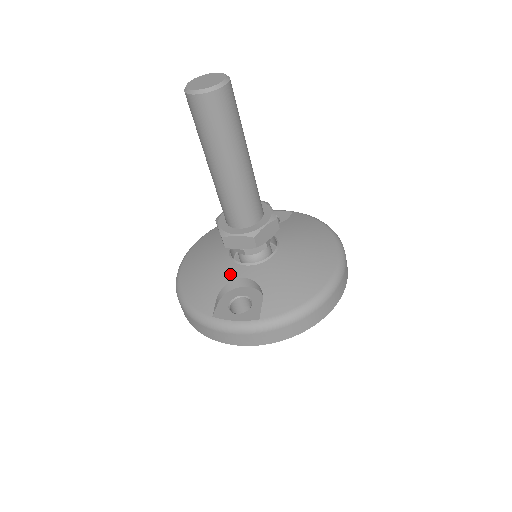
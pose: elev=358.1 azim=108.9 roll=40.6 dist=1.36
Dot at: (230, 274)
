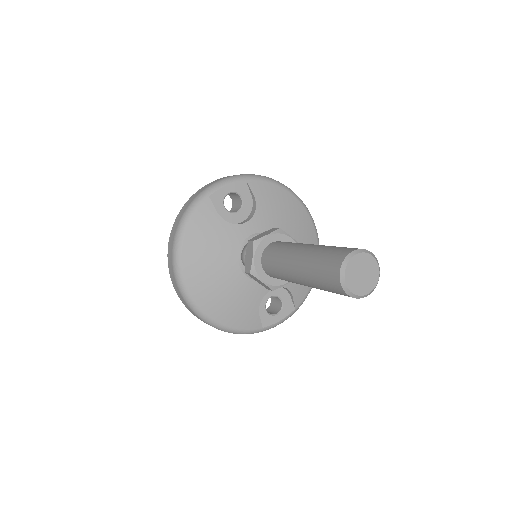
Dot at: (260, 292)
